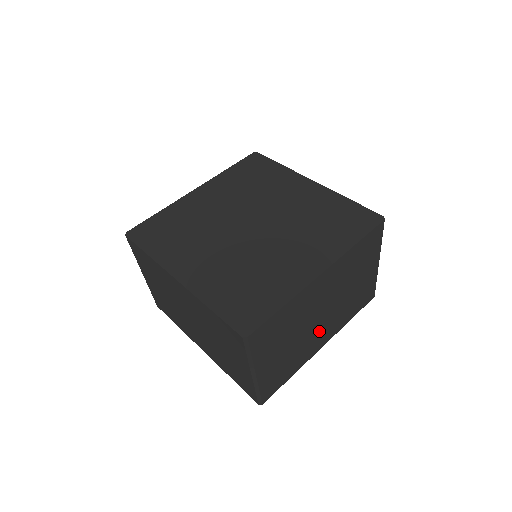
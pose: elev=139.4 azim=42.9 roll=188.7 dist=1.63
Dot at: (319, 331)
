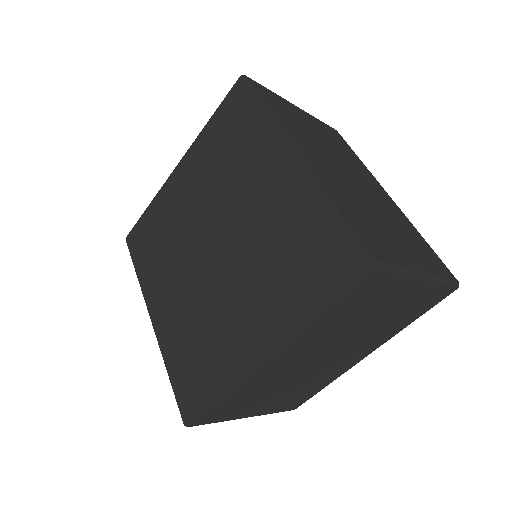
Dot at: (338, 360)
